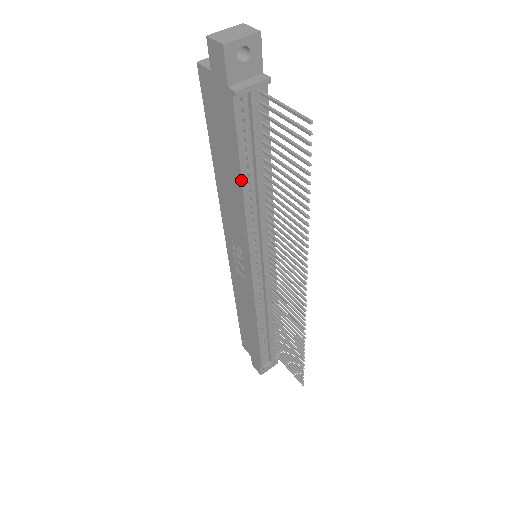
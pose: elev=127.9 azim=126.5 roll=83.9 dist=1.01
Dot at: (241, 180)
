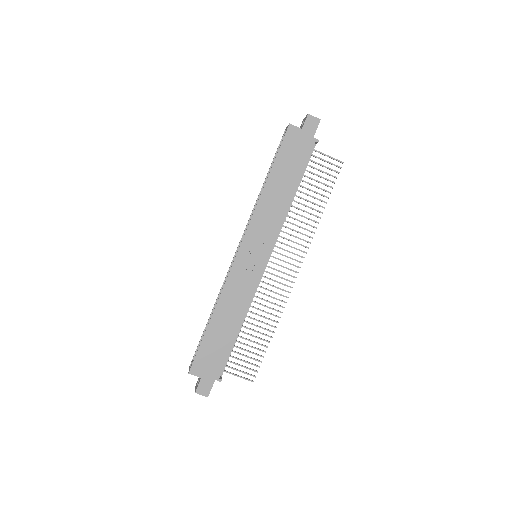
Dot at: (296, 188)
